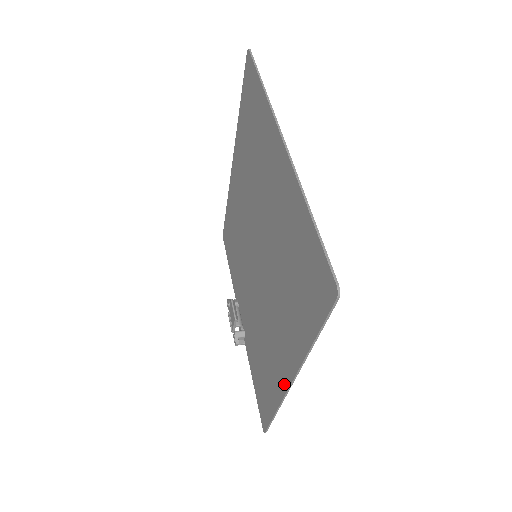
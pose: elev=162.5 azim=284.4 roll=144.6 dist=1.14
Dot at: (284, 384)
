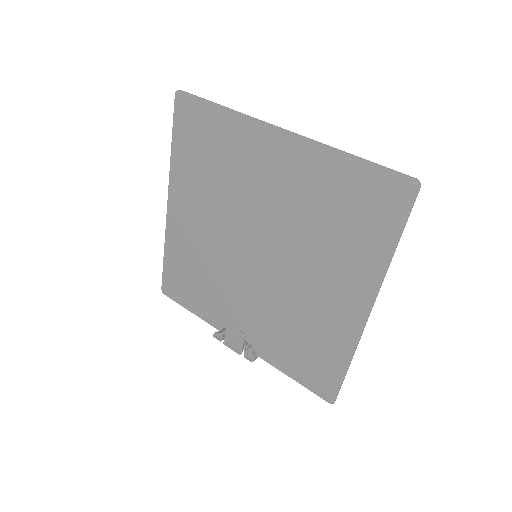
Dot at: (358, 322)
